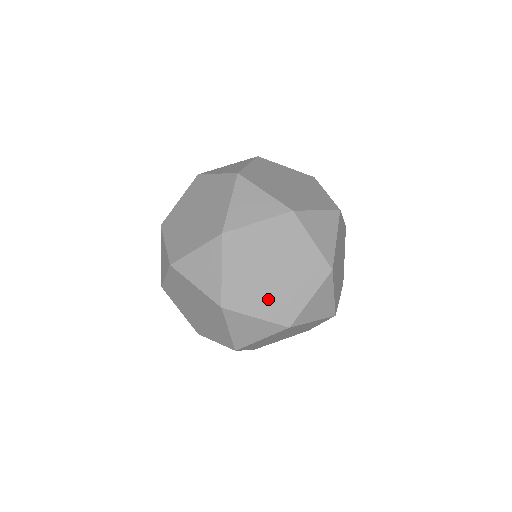
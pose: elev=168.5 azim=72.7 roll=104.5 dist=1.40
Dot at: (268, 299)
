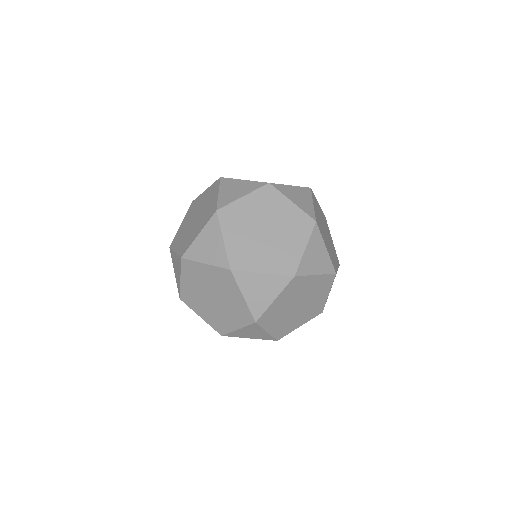
Dot at: (209, 312)
